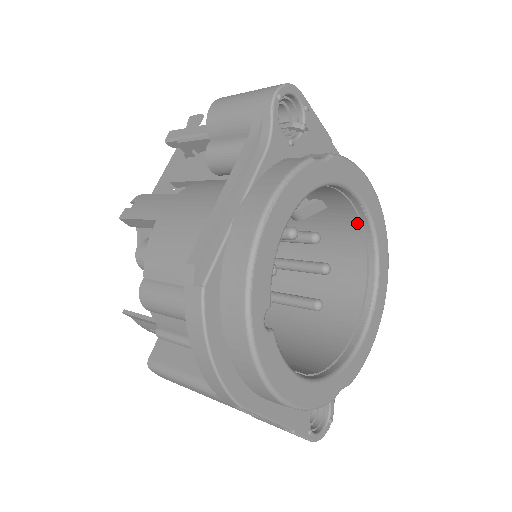
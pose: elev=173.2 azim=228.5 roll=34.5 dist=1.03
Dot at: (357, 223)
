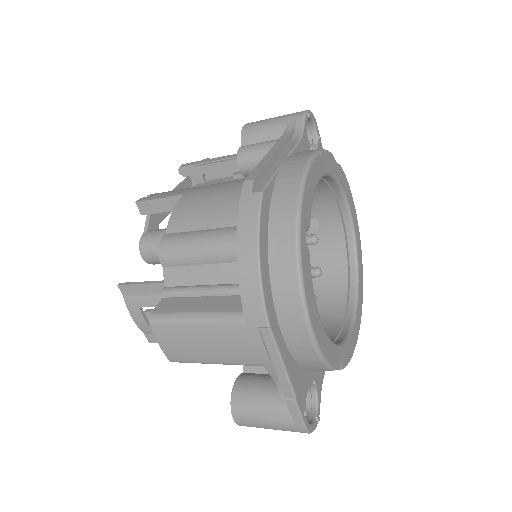
Dot at: (342, 242)
